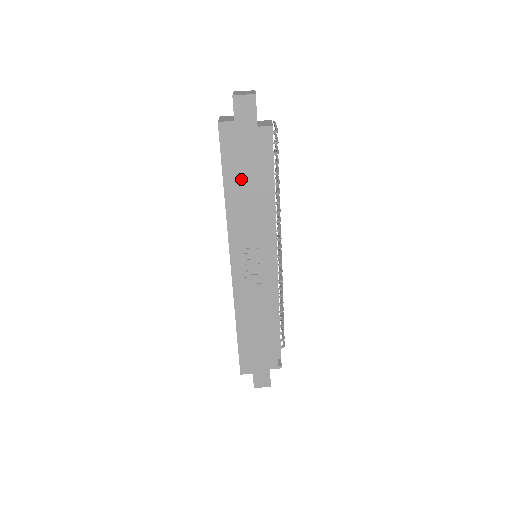
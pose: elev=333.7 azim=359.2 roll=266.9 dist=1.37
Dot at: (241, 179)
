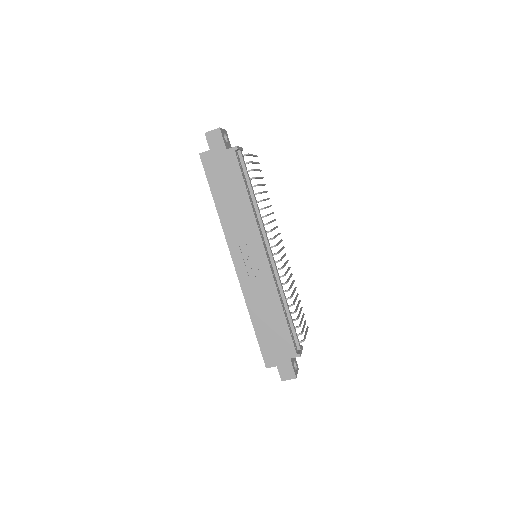
Dot at: (224, 191)
